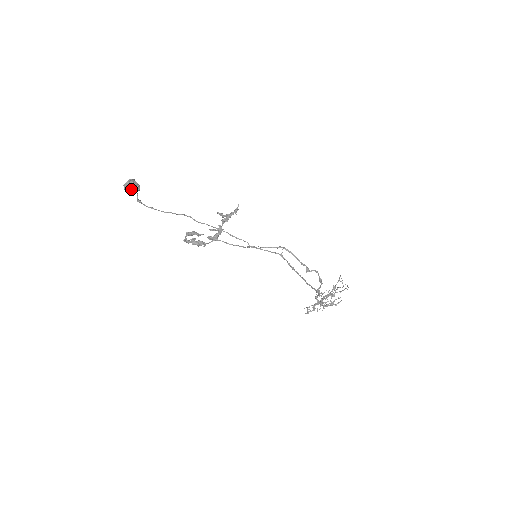
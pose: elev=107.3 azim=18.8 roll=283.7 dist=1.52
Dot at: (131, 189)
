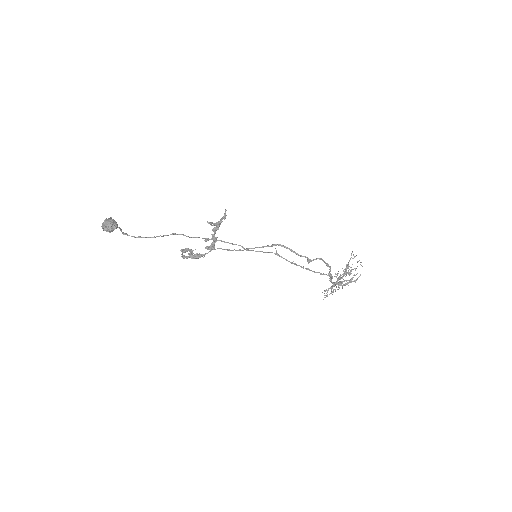
Dot at: (108, 229)
